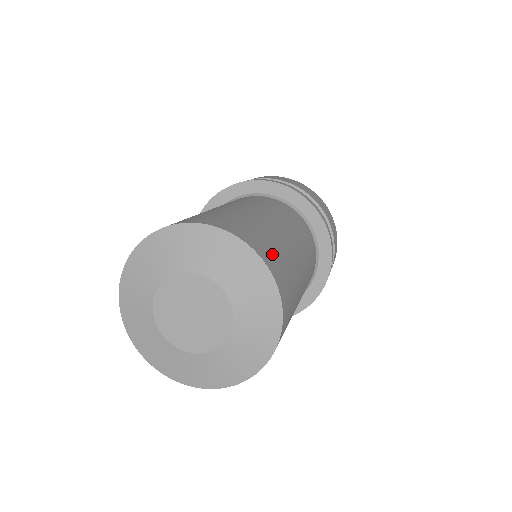
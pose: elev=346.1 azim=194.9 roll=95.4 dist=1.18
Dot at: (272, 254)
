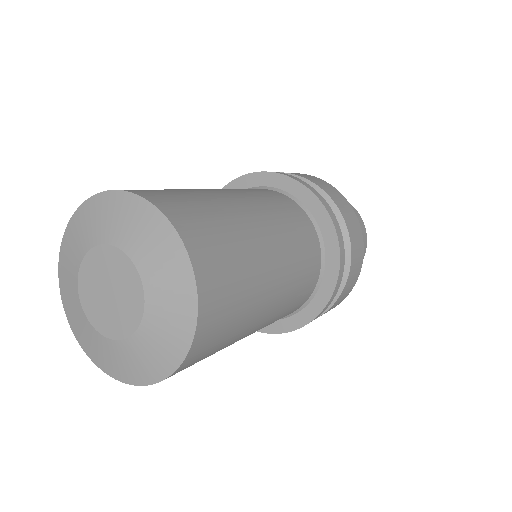
Dot at: (219, 324)
